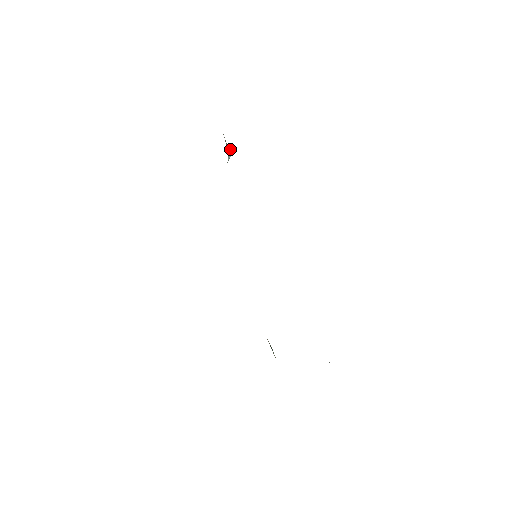
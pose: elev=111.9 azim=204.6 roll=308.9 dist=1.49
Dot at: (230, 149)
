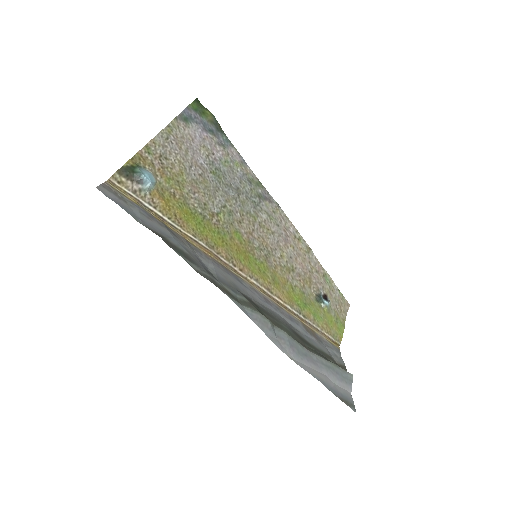
Dot at: (143, 179)
